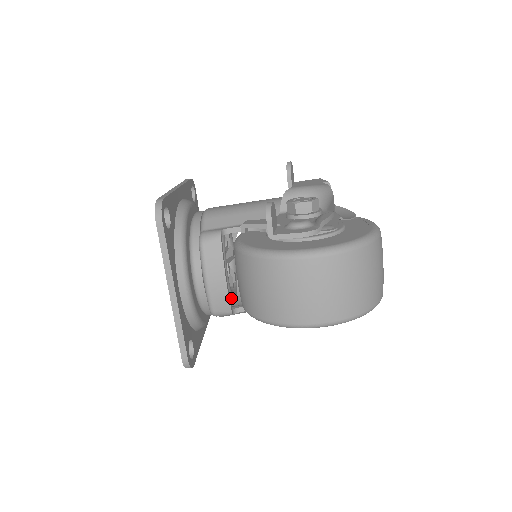
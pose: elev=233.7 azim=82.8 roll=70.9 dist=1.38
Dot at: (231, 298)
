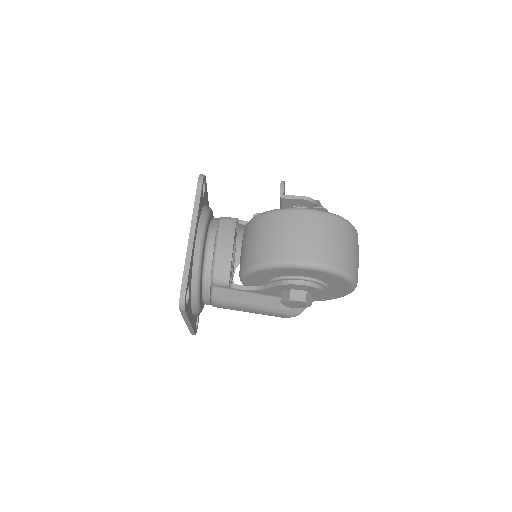
Dot at: occluded
